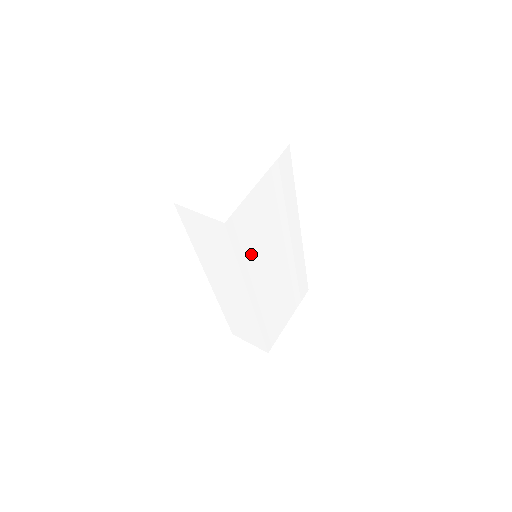
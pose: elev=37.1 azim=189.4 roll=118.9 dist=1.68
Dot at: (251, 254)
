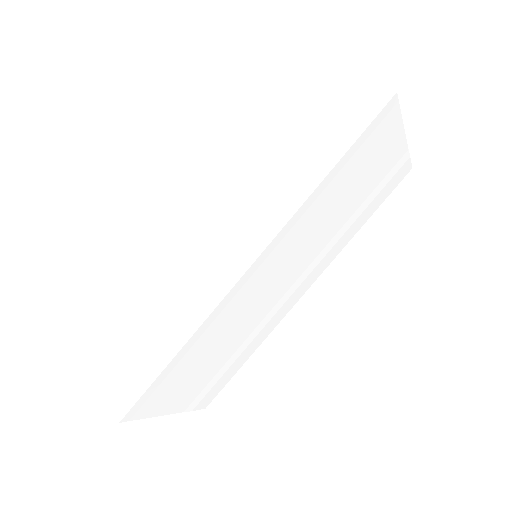
Dot at: (327, 196)
